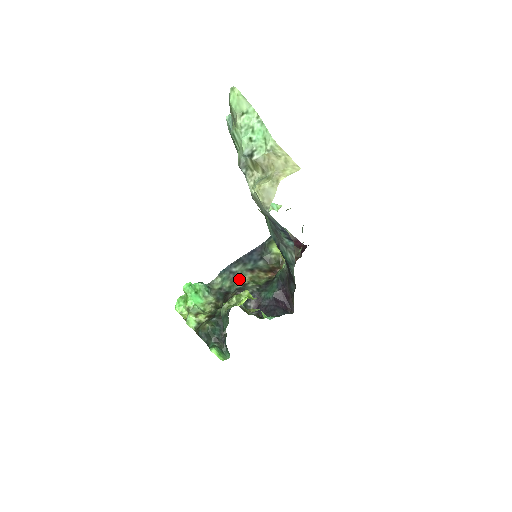
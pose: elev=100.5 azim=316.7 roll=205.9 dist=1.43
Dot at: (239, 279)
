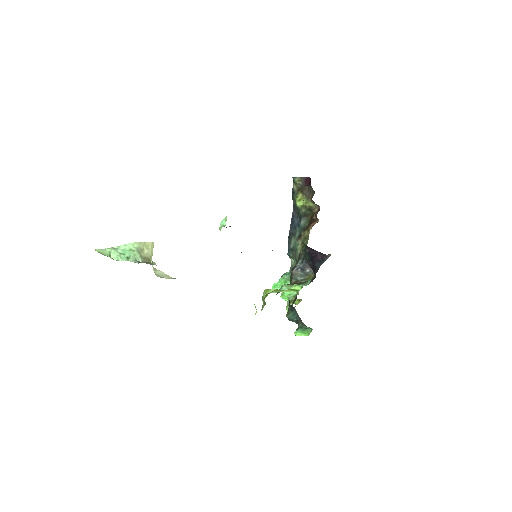
Dot at: (297, 252)
